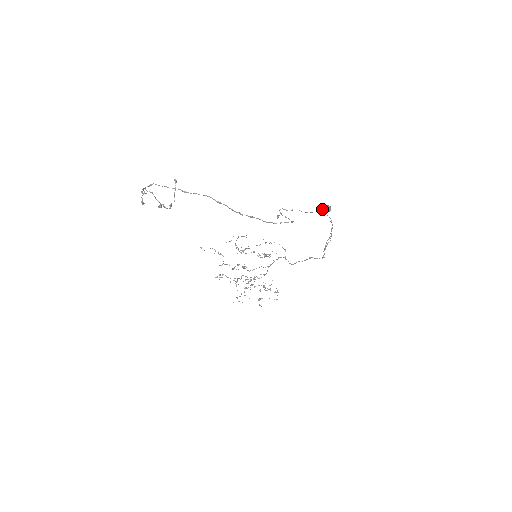
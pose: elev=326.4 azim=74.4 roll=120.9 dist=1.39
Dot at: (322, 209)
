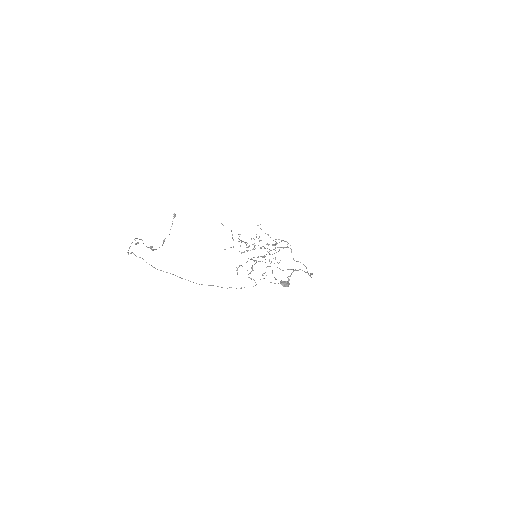
Dot at: (281, 284)
